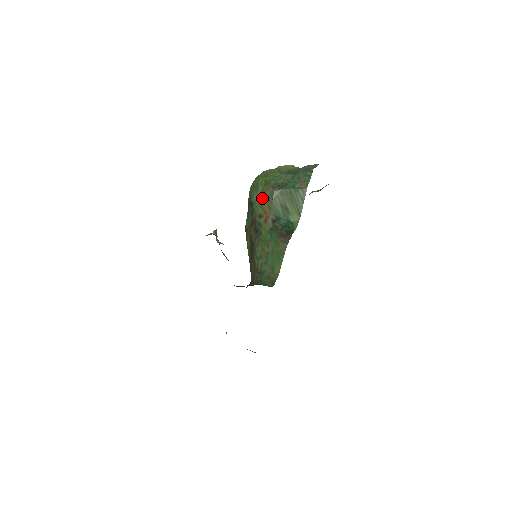
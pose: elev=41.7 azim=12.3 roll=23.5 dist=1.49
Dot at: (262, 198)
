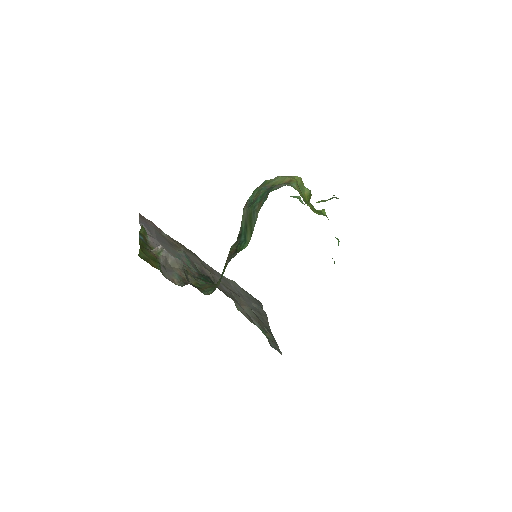
Dot at: occluded
